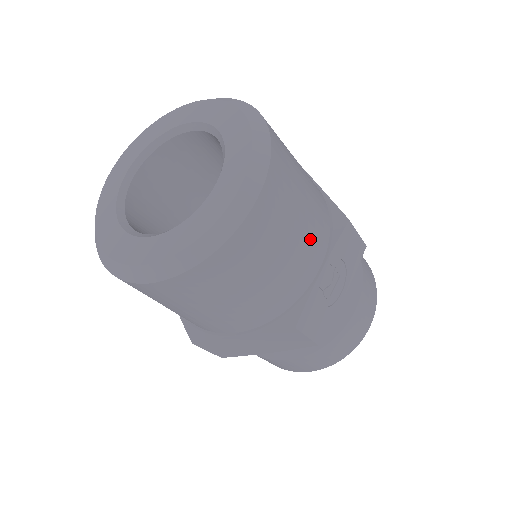
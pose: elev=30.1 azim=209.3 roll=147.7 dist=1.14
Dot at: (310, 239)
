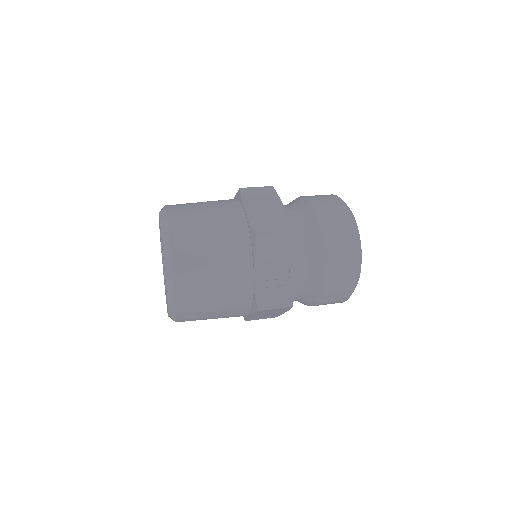
Dot at: (231, 266)
